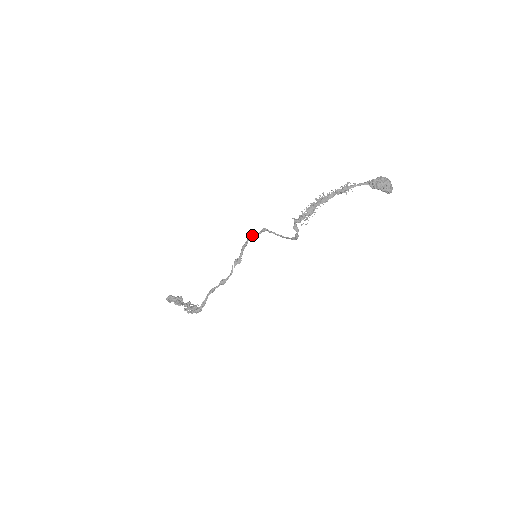
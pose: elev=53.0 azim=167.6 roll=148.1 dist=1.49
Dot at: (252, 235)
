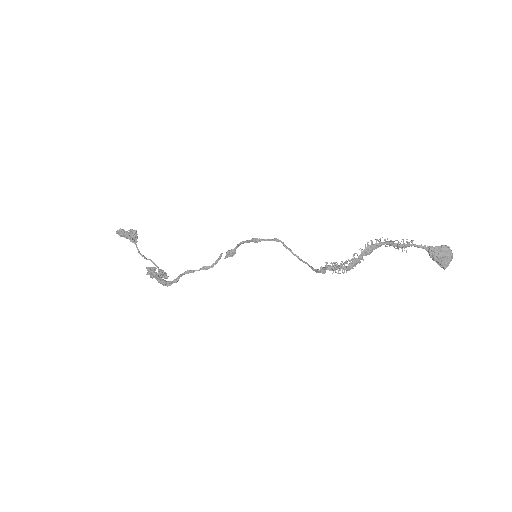
Dot at: (260, 239)
